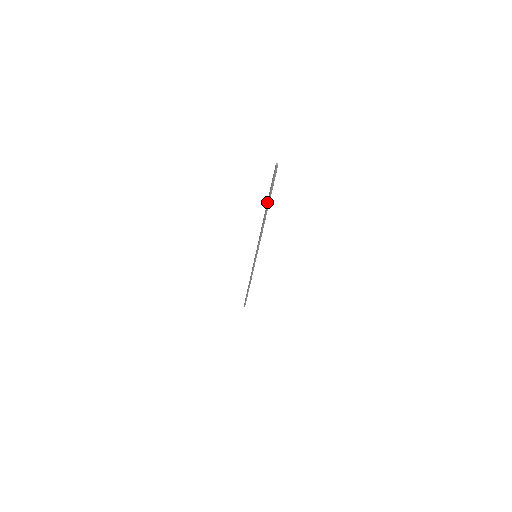
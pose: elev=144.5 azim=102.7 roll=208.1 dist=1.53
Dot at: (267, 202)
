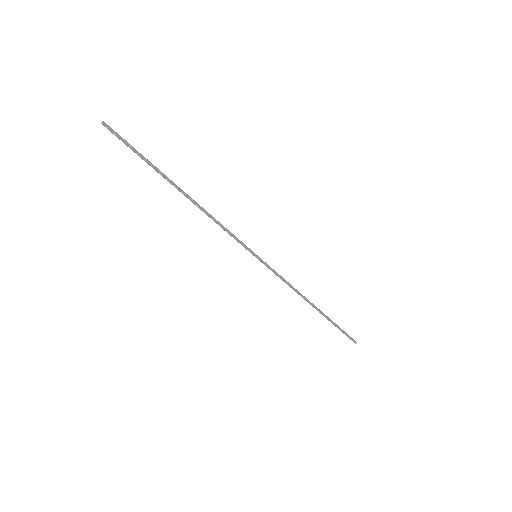
Dot at: (162, 175)
